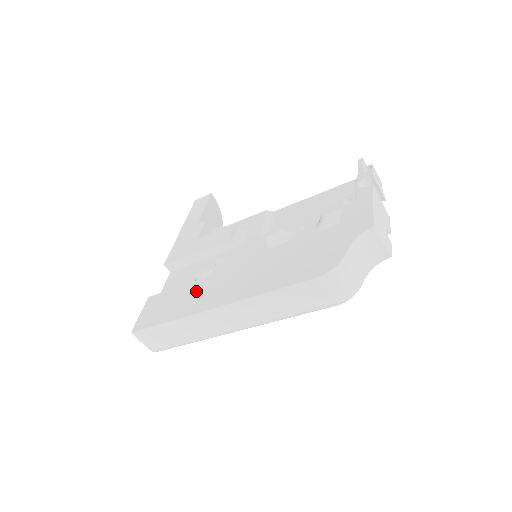
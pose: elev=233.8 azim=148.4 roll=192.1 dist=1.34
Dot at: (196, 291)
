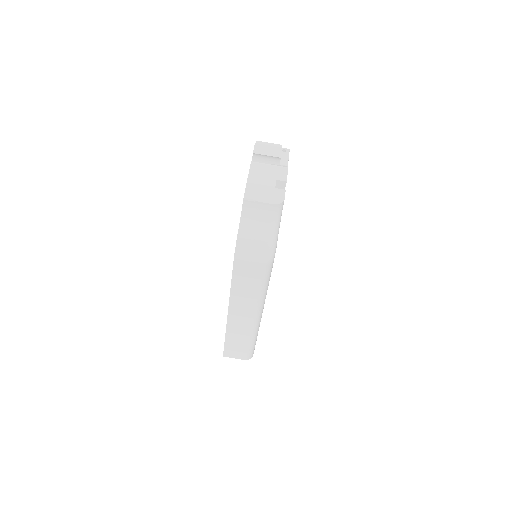
Dot at: occluded
